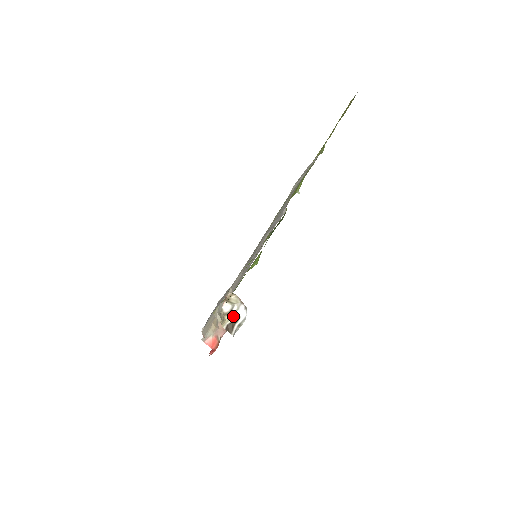
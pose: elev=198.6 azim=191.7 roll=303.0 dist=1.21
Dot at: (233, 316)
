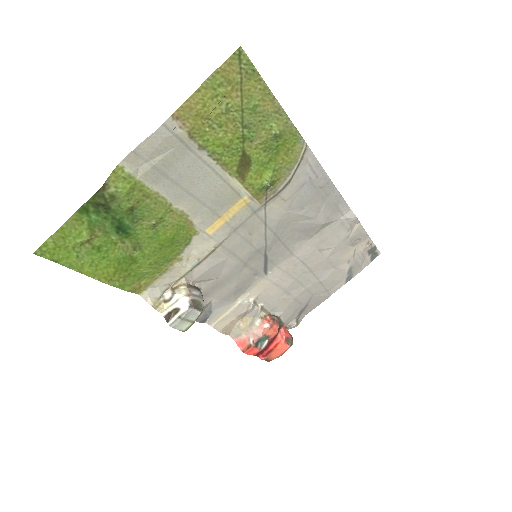
Dot at: (173, 306)
